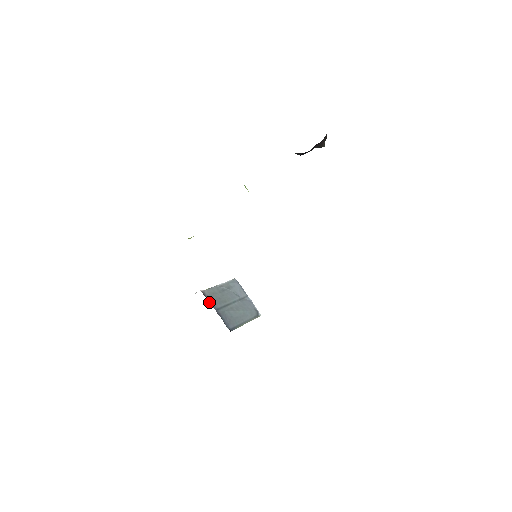
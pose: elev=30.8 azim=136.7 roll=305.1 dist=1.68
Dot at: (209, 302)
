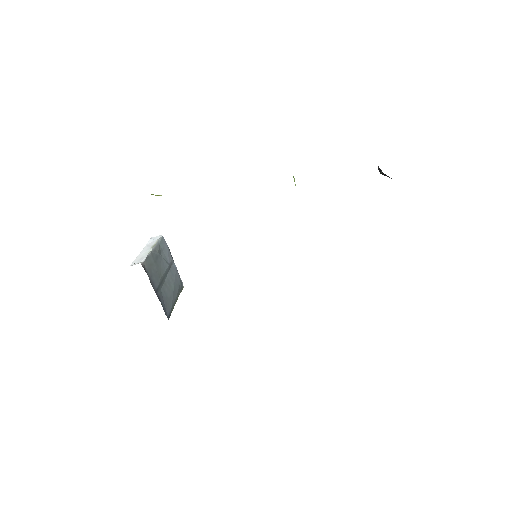
Dot at: (150, 281)
